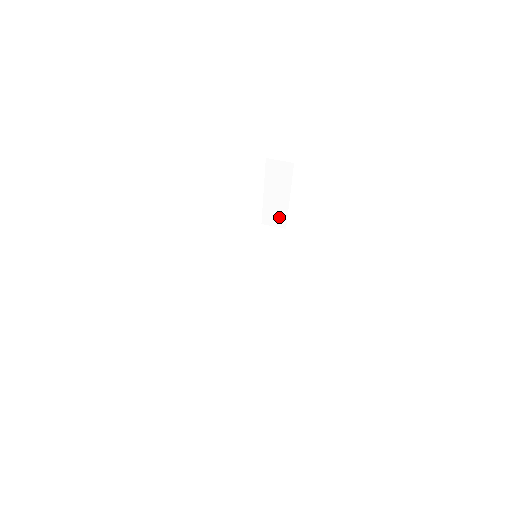
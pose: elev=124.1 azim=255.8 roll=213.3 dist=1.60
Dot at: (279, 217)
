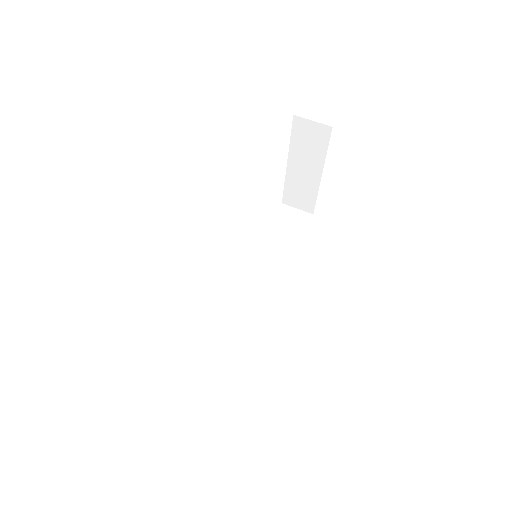
Dot at: (305, 198)
